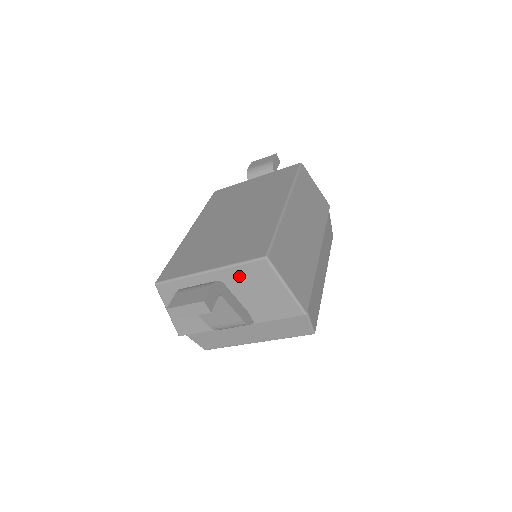
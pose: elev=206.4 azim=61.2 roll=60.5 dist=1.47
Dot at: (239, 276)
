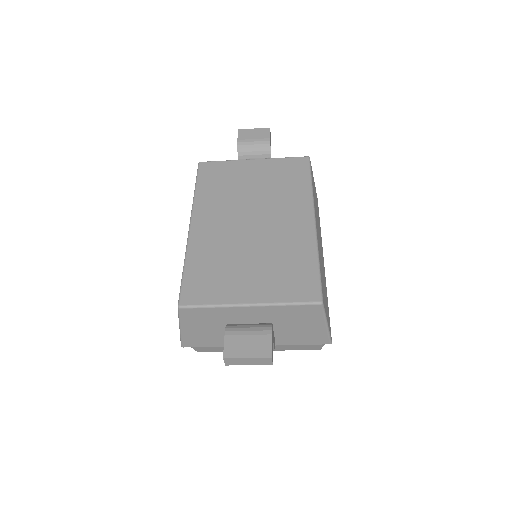
Dot at: (284, 313)
